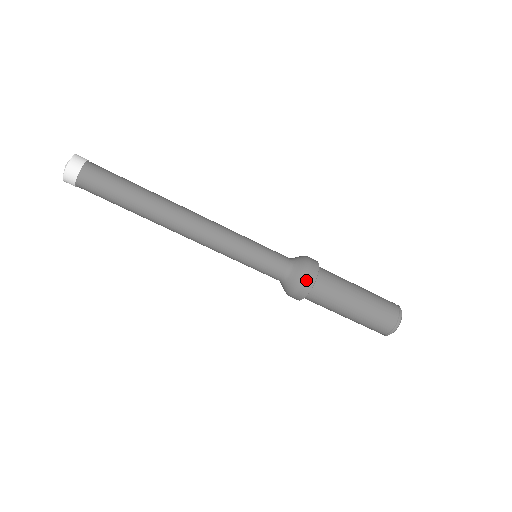
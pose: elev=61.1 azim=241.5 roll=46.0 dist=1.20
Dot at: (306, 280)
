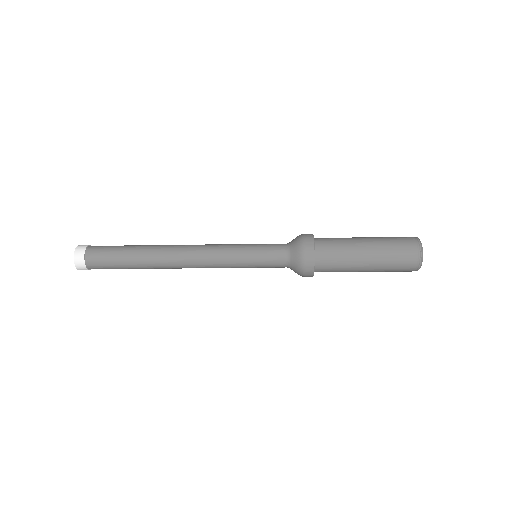
Dot at: (304, 276)
